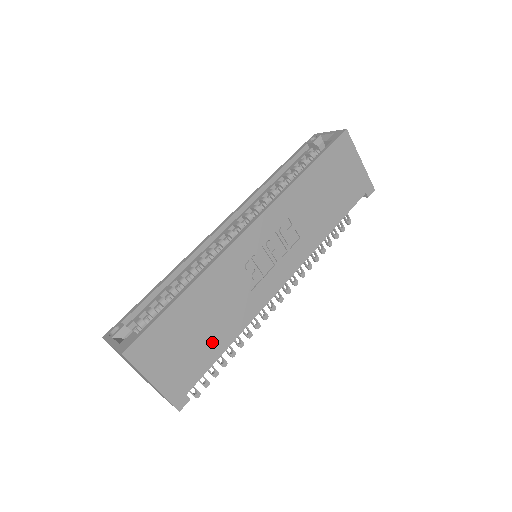
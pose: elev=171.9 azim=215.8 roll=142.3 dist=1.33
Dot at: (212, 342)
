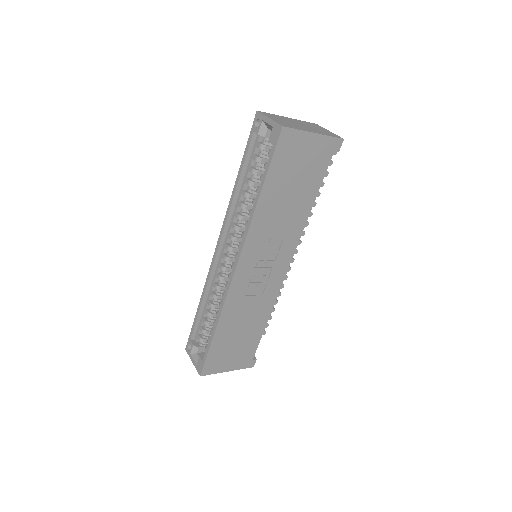
Dot at: (252, 333)
